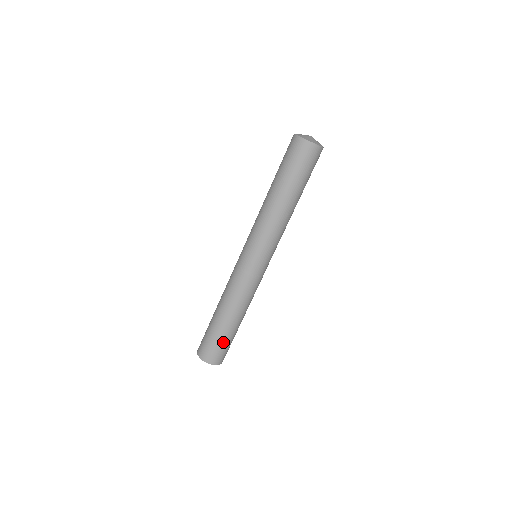
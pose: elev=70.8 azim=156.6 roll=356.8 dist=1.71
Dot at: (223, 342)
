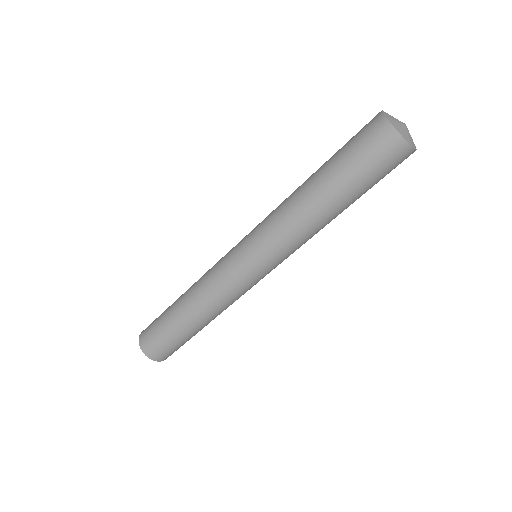
Dot at: (164, 332)
